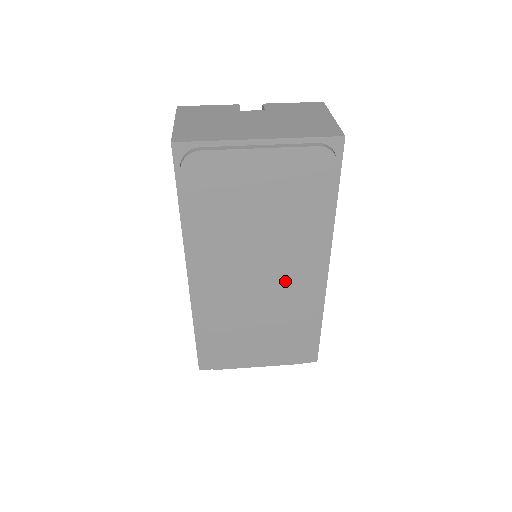
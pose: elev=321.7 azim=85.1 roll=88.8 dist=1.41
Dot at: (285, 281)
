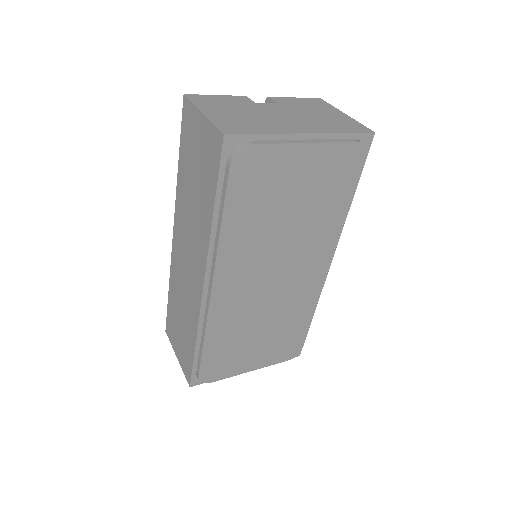
Dot at: (296, 278)
